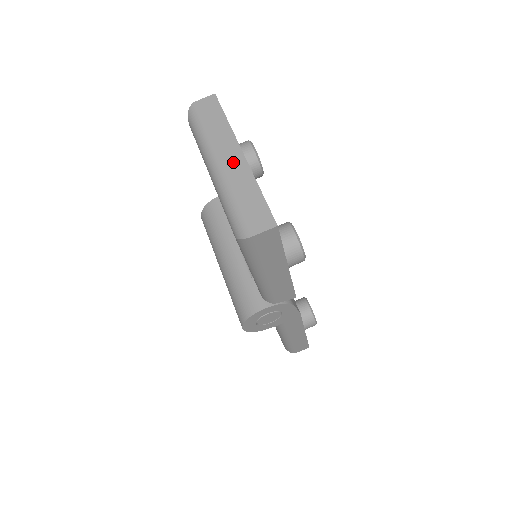
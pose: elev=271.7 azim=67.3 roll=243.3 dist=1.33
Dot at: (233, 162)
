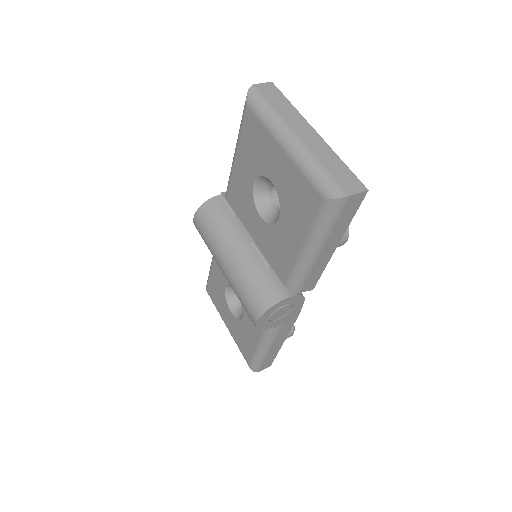
Dot at: (309, 136)
